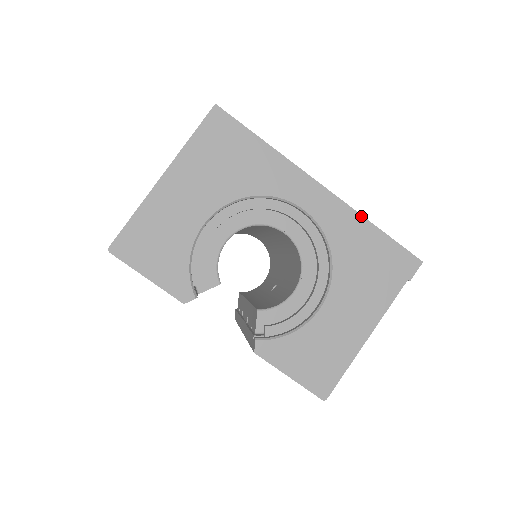
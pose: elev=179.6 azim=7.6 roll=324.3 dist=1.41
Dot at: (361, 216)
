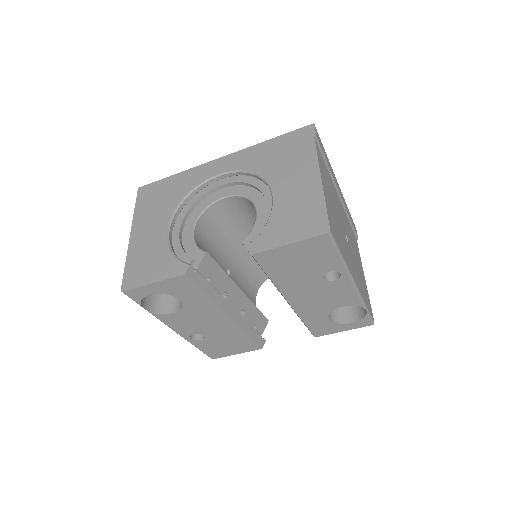
Dot at: (254, 146)
